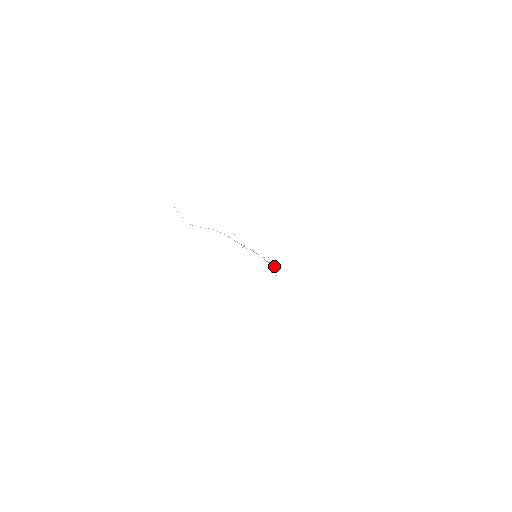
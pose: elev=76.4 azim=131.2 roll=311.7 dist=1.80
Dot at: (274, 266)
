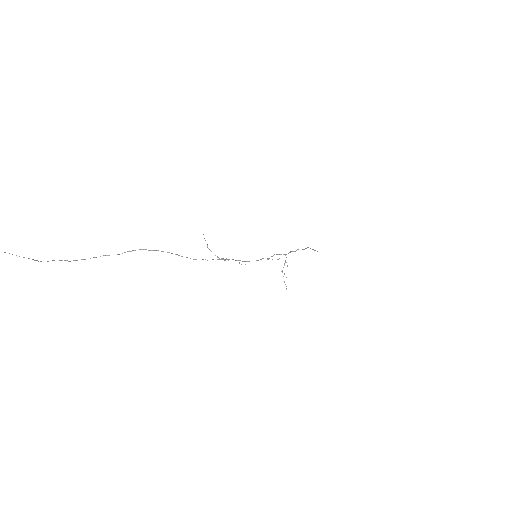
Dot at: occluded
